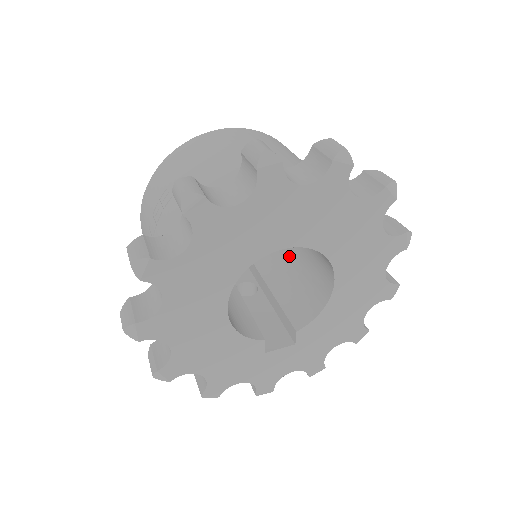
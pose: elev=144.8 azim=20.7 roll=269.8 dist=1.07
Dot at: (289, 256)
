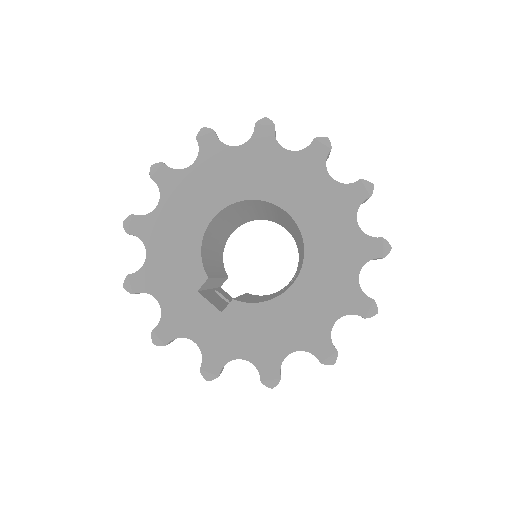
Dot at: occluded
